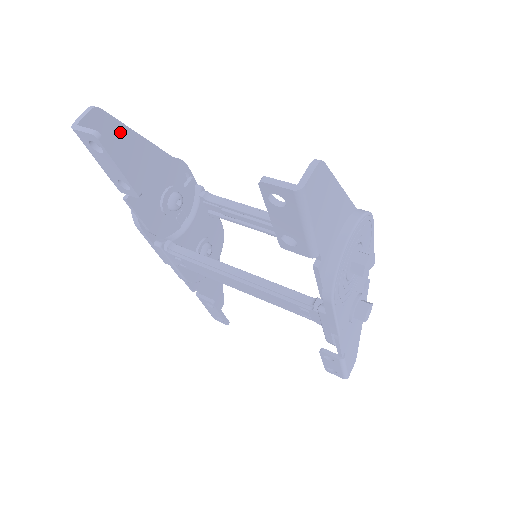
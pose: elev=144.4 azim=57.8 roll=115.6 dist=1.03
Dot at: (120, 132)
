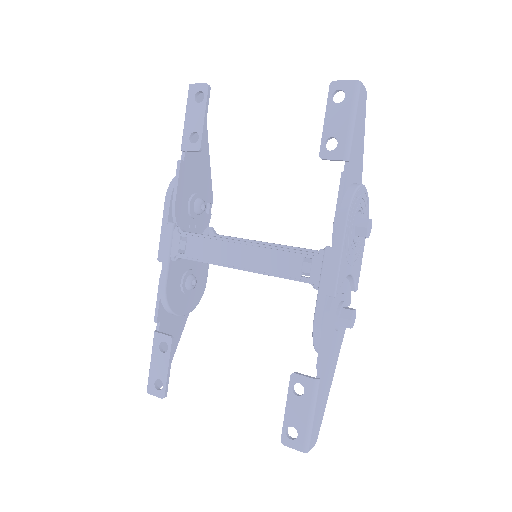
Dot at: occluded
